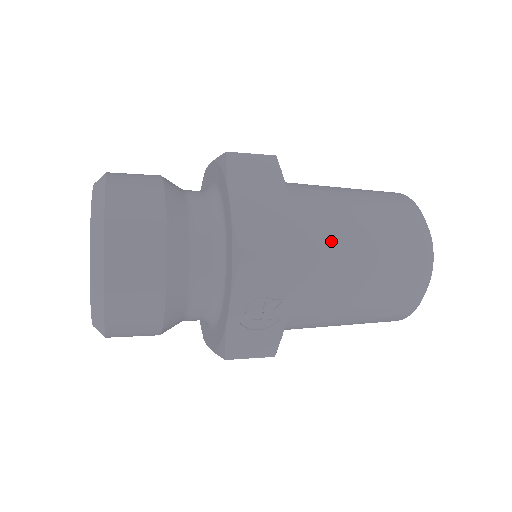
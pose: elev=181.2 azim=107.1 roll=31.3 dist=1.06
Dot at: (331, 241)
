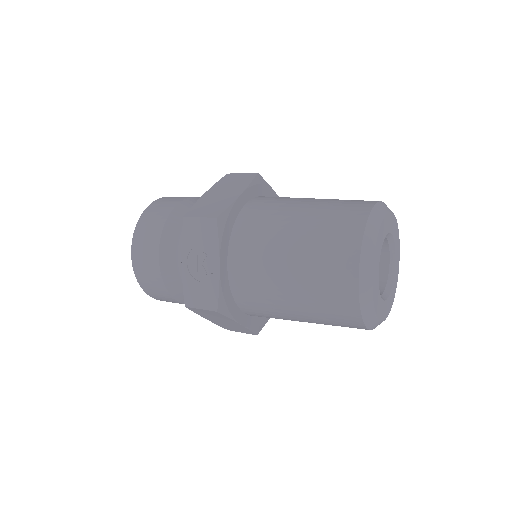
Dot at: (268, 221)
